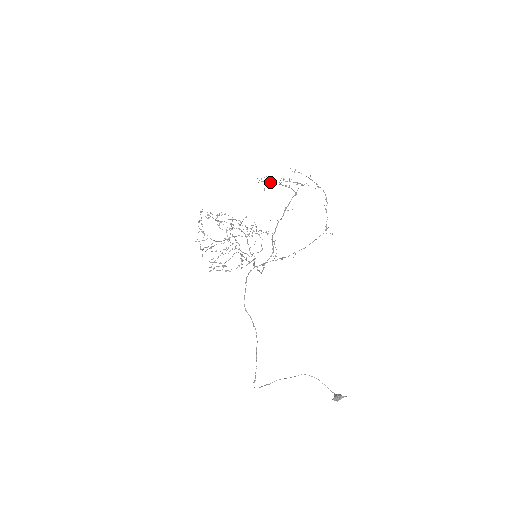
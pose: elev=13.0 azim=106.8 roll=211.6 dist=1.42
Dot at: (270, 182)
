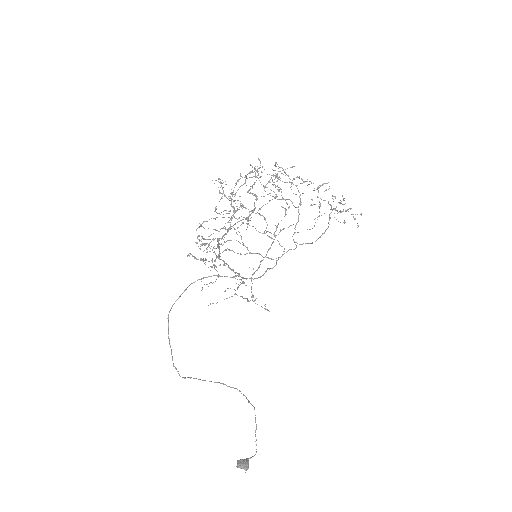
Dot at: occluded
